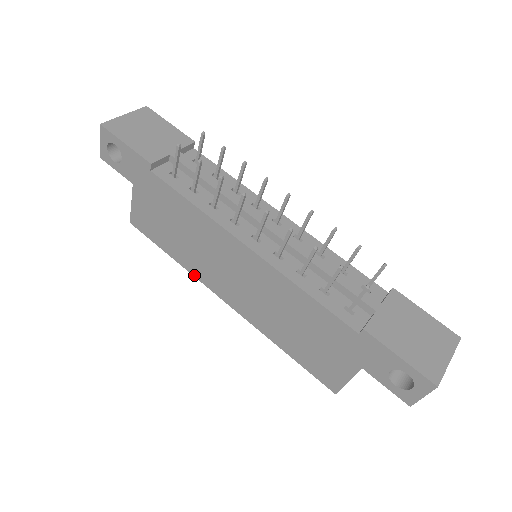
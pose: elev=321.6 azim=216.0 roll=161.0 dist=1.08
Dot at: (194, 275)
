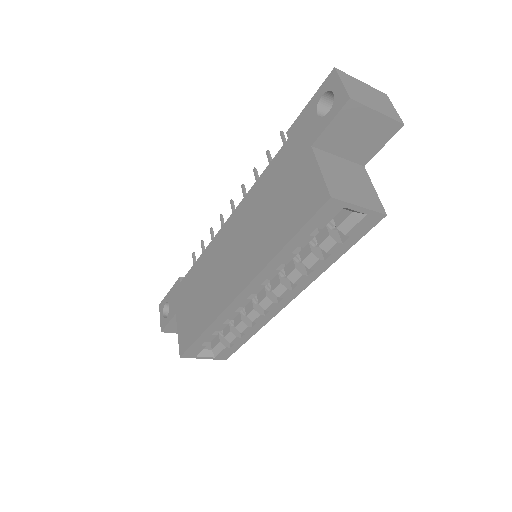
Dot at: (217, 315)
